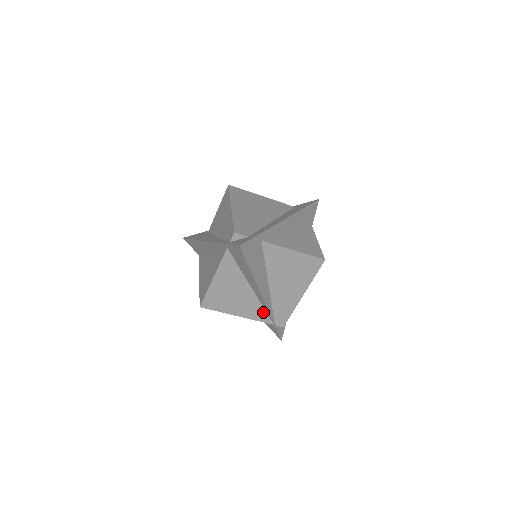
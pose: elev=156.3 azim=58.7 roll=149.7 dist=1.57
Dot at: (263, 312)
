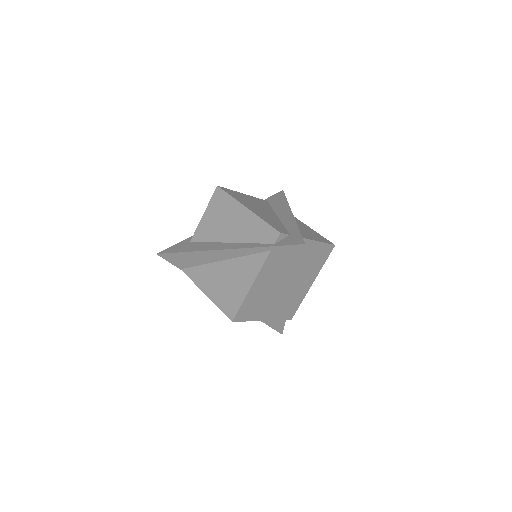
Dot at: (280, 310)
